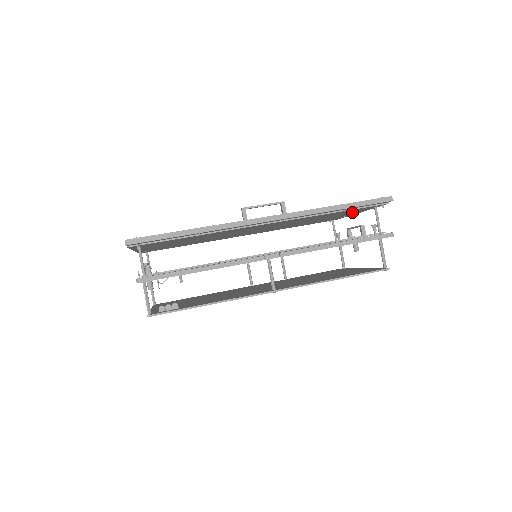
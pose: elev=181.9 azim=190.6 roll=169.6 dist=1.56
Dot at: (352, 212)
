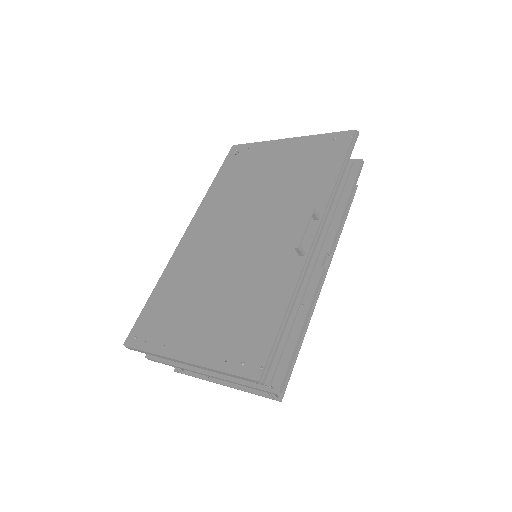
Dot at: occluded
